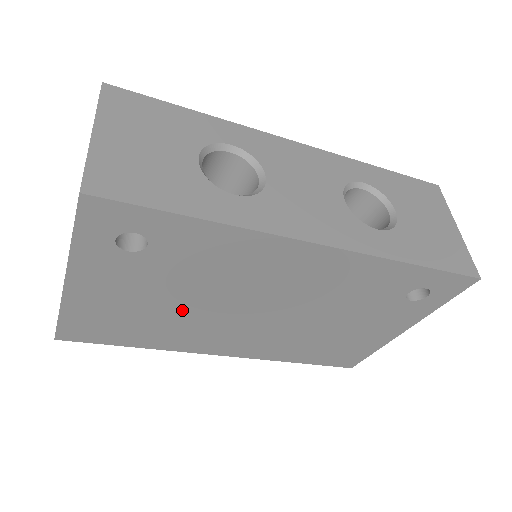
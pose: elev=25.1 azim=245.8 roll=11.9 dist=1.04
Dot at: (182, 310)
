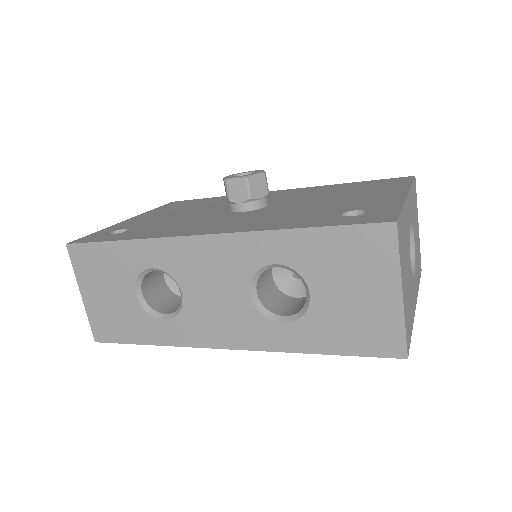
Dot at: occluded
